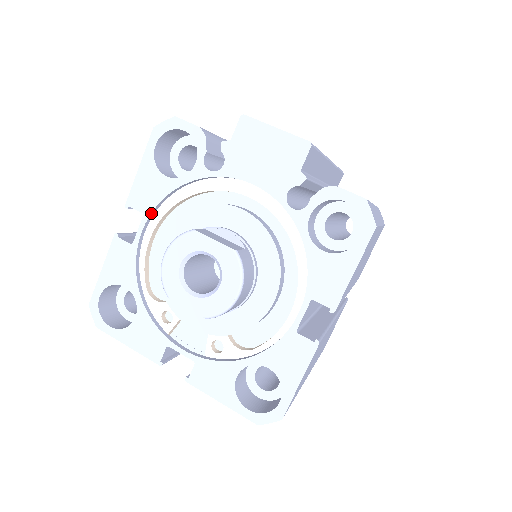
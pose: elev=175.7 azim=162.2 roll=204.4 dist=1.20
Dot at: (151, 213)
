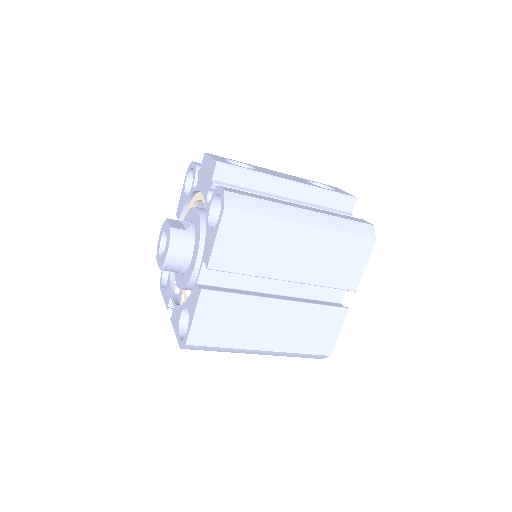
Dot at: (180, 218)
